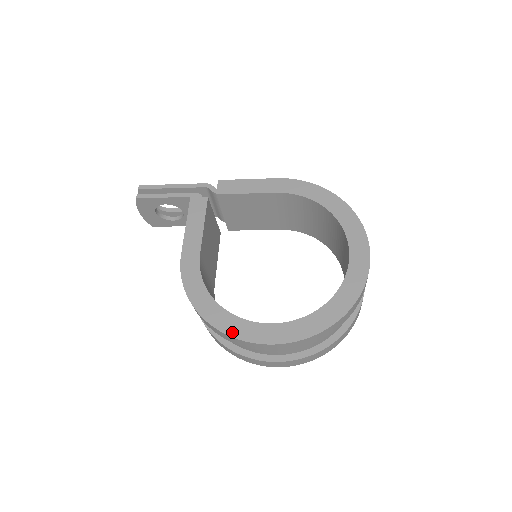
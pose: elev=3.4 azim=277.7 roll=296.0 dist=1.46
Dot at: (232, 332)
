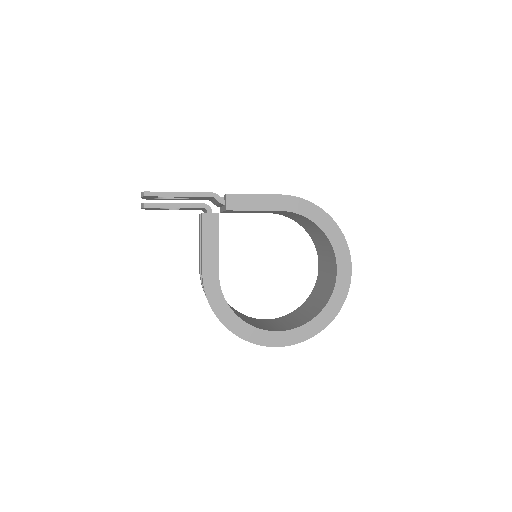
Dot at: (252, 339)
